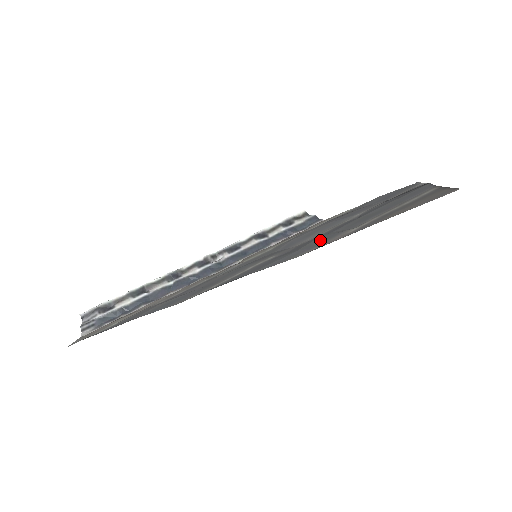
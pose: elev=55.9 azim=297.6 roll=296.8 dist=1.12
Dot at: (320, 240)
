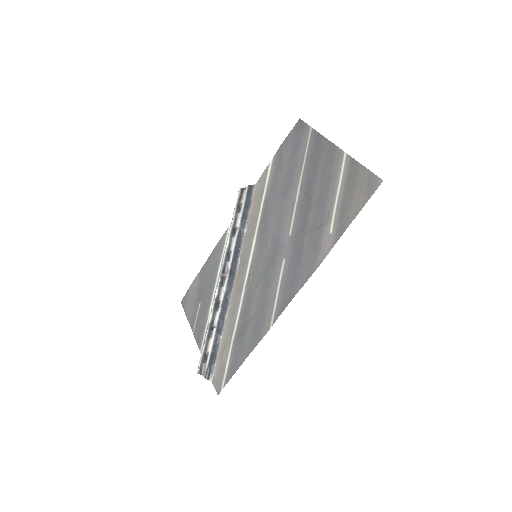
Dot at: (311, 241)
